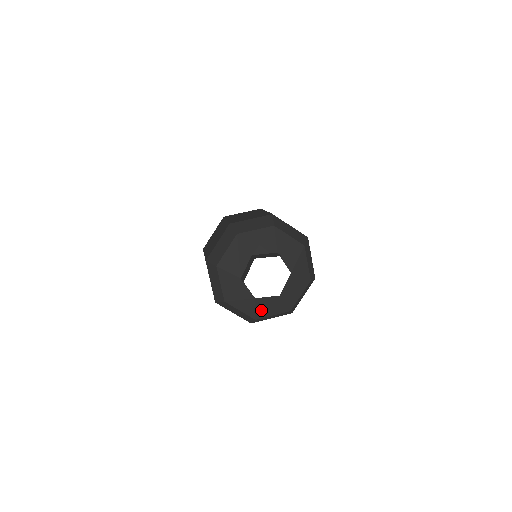
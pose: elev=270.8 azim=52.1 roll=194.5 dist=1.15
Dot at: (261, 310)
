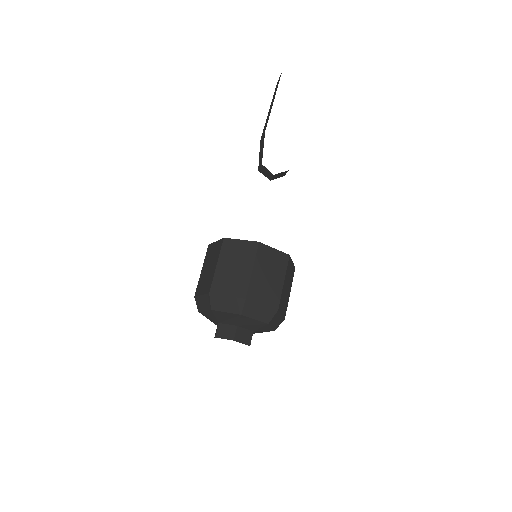
Dot at: occluded
